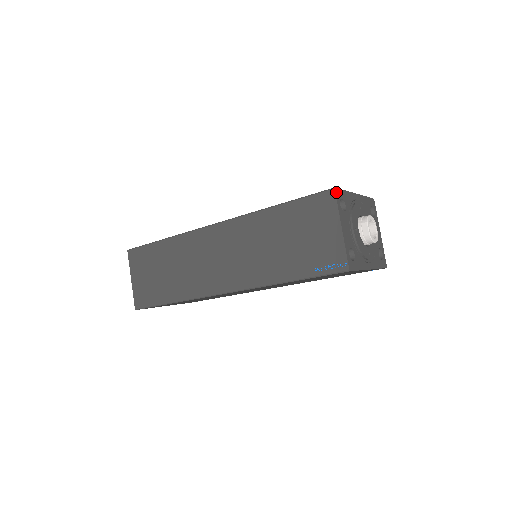
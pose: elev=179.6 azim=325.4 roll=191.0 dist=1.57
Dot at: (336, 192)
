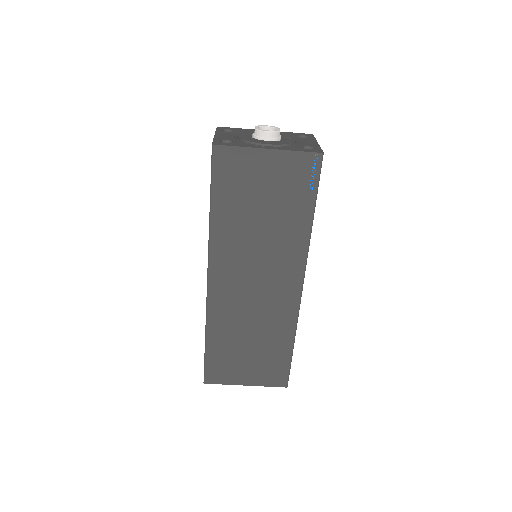
Dot at: (219, 128)
